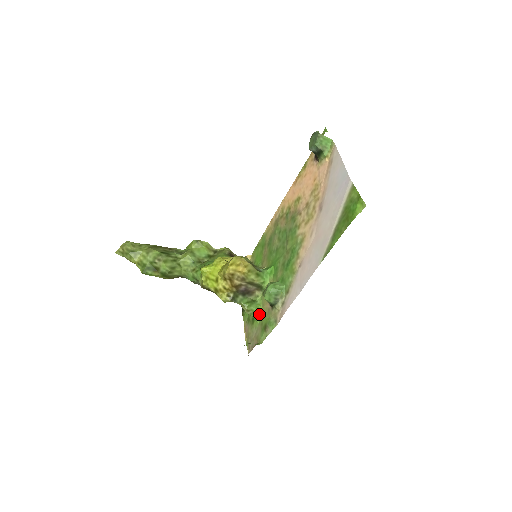
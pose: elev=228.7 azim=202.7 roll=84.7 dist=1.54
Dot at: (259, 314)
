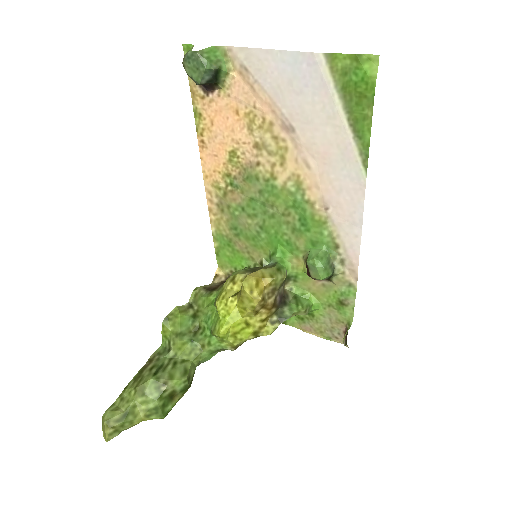
Dot at: (315, 301)
